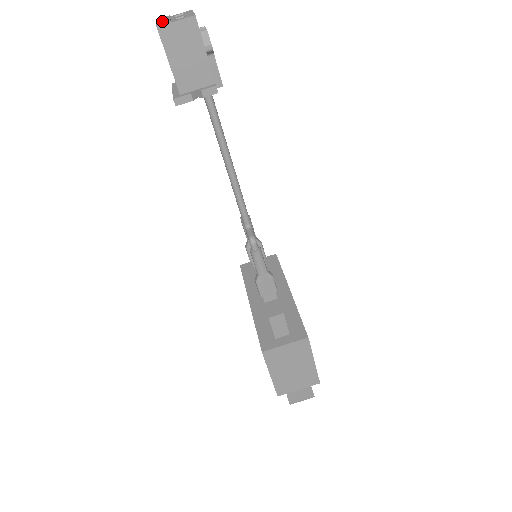
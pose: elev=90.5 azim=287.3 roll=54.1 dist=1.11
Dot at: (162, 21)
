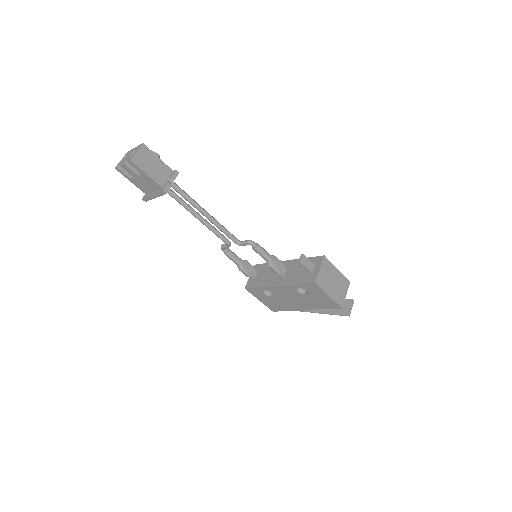
Dot at: (126, 161)
